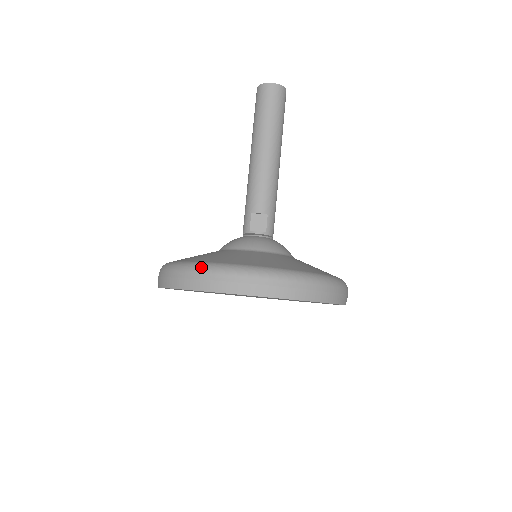
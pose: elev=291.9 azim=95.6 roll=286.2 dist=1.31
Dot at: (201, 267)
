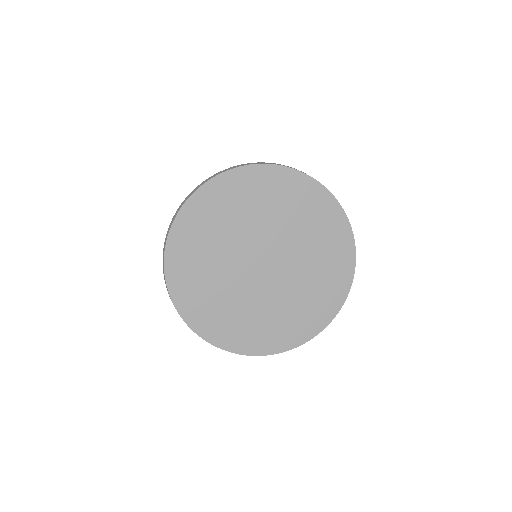
Dot at: occluded
